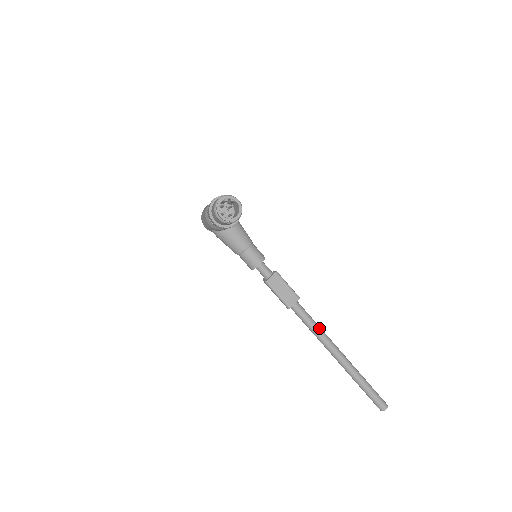
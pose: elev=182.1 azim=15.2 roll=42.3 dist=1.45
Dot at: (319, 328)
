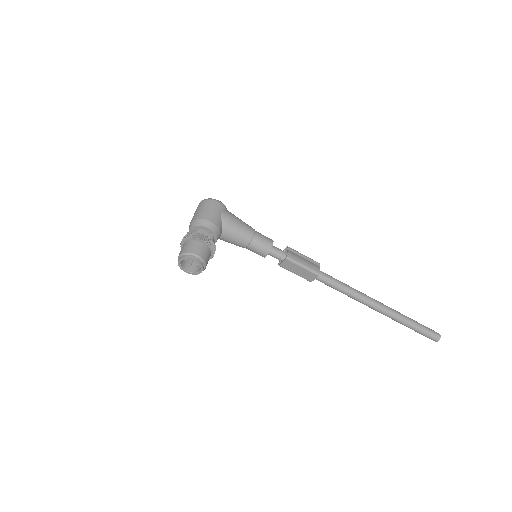
Dot at: (348, 292)
